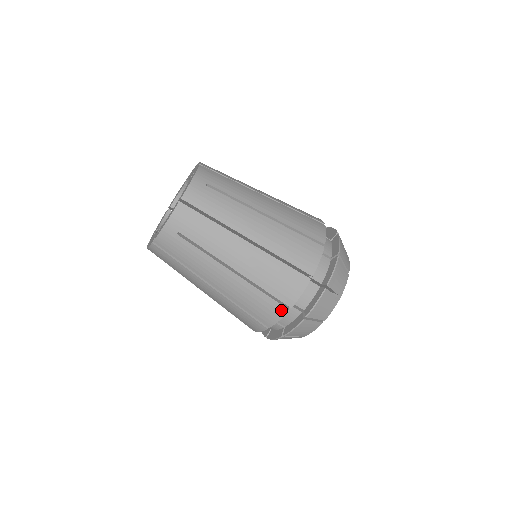
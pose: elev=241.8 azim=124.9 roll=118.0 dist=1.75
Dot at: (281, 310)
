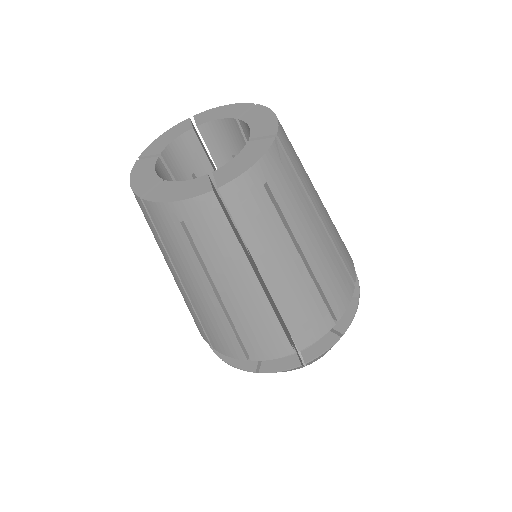
Dot at: (239, 354)
